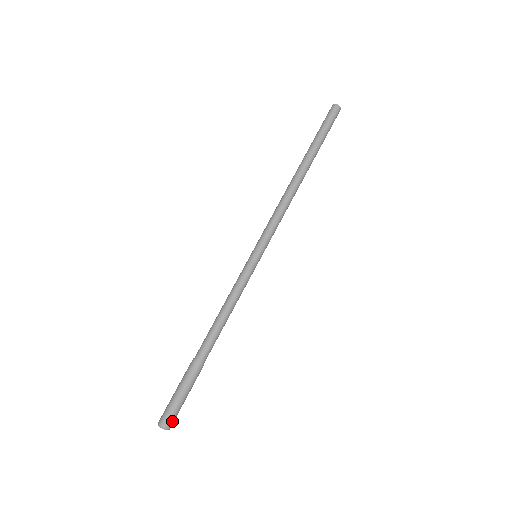
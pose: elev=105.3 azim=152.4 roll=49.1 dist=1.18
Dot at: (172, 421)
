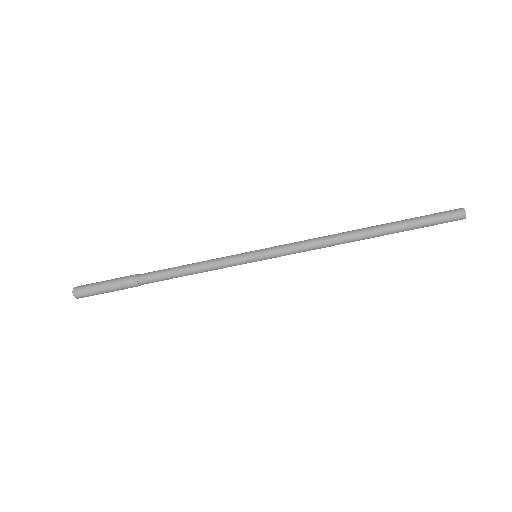
Dot at: (86, 296)
